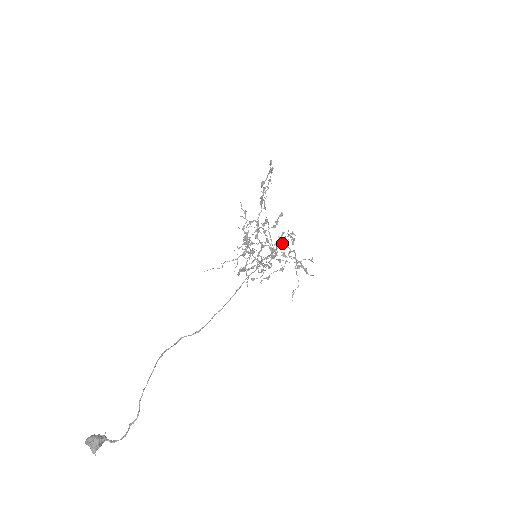
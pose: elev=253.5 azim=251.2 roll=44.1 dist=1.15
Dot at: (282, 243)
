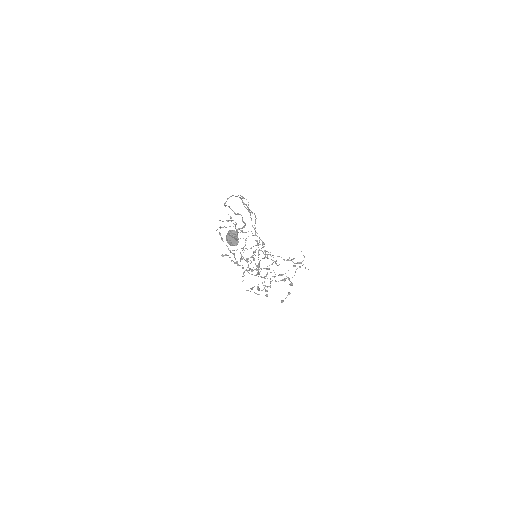
Dot at: (249, 210)
